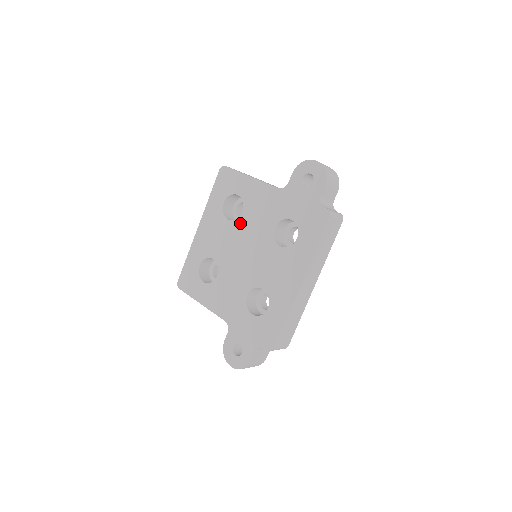
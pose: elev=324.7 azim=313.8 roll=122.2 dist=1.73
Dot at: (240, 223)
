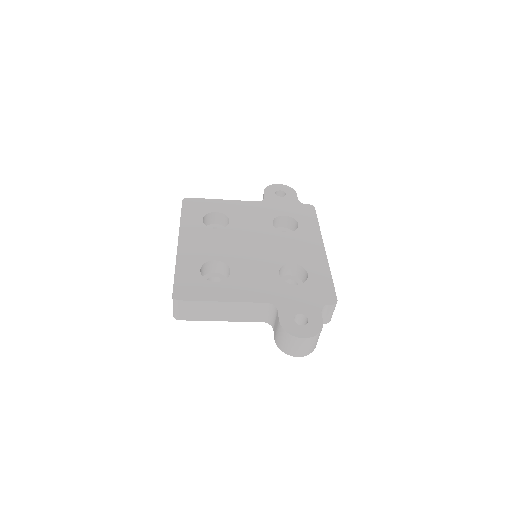
Dot at: (233, 228)
